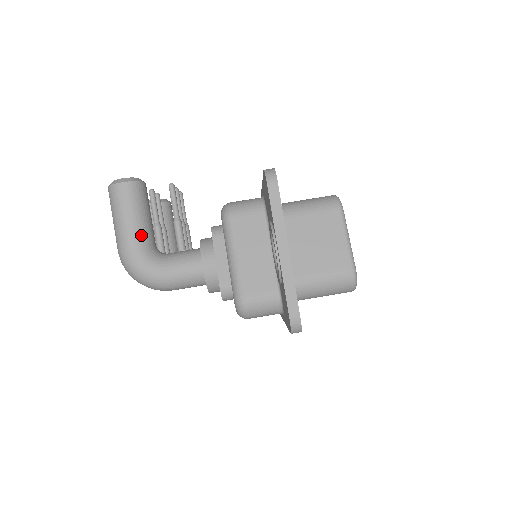
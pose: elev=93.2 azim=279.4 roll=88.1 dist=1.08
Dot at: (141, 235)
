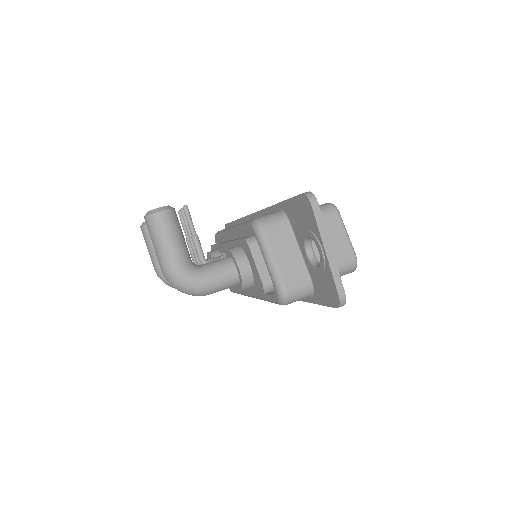
Dot at: (183, 253)
